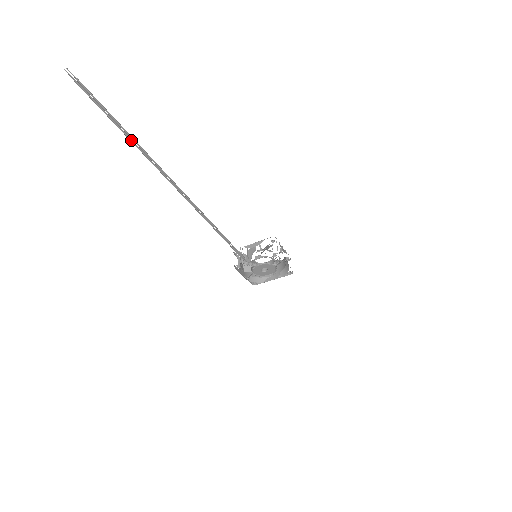
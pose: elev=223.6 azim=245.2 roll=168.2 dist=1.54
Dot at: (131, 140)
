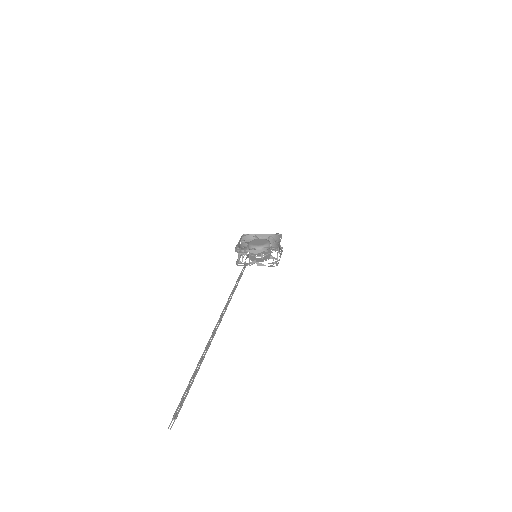
Dot at: (197, 365)
